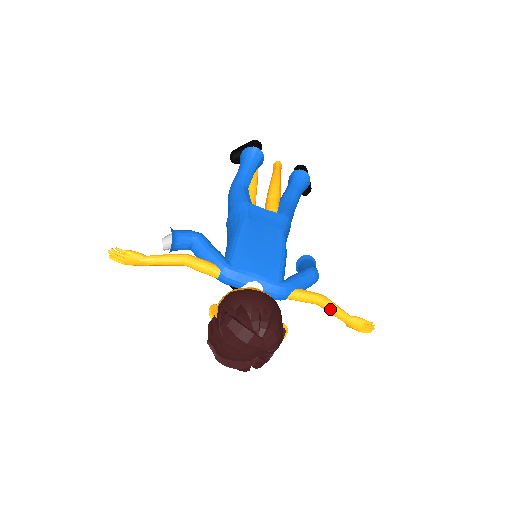
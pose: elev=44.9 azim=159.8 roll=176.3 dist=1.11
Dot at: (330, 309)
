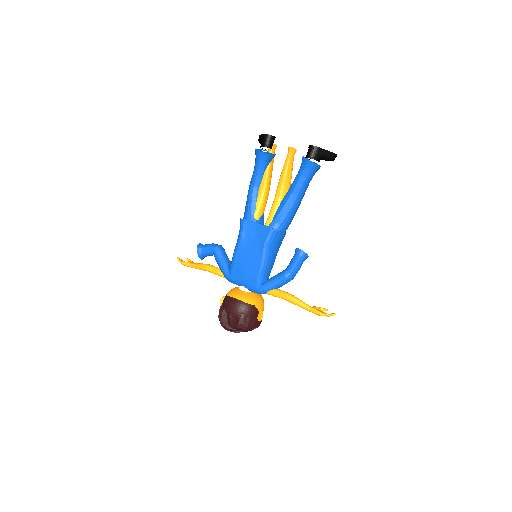
Dot at: (294, 304)
